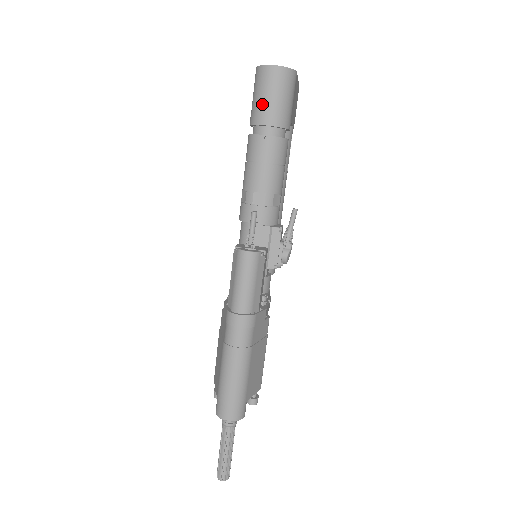
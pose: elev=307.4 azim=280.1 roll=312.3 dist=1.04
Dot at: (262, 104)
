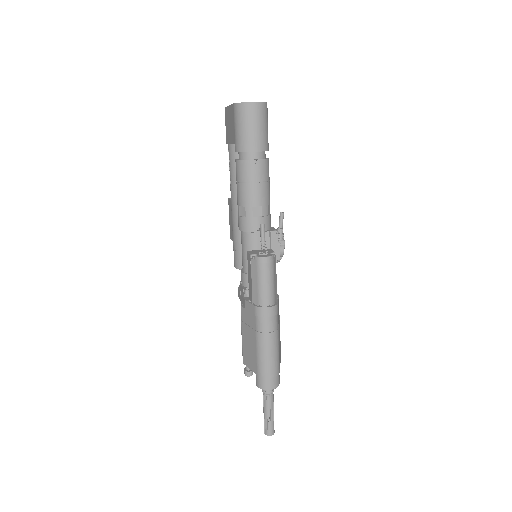
Dot at: (248, 135)
